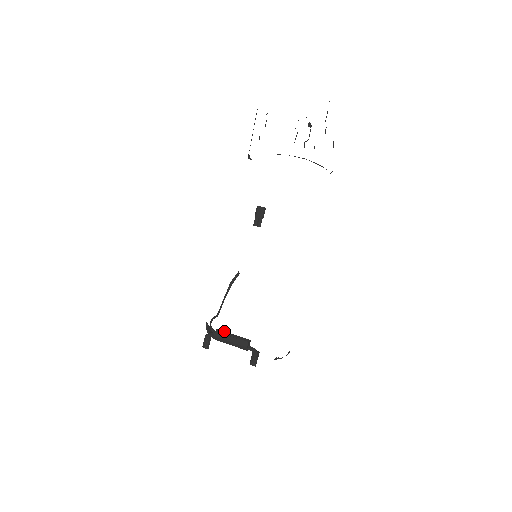
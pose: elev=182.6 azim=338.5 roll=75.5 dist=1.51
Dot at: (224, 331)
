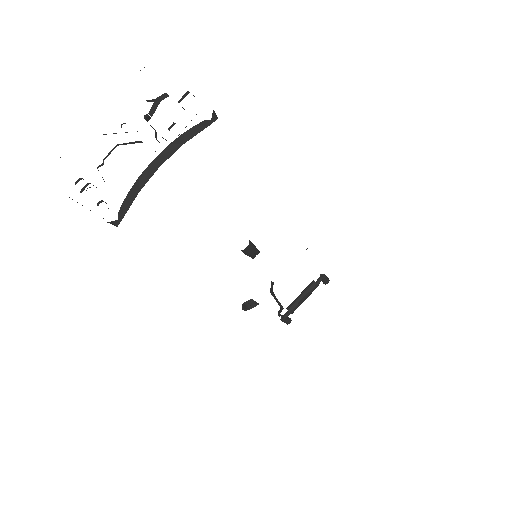
Dot at: (294, 304)
